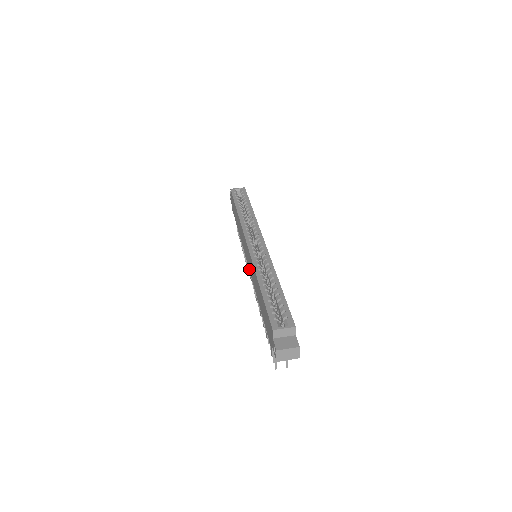
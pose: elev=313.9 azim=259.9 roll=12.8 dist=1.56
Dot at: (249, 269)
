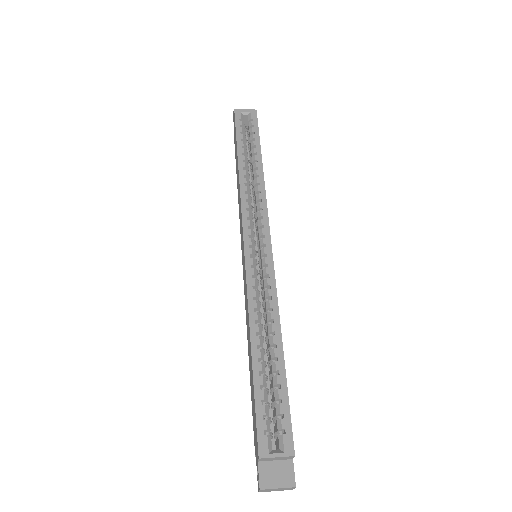
Dot at: (243, 276)
